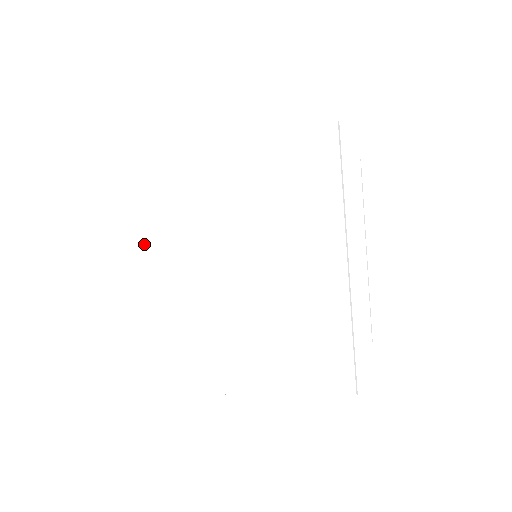
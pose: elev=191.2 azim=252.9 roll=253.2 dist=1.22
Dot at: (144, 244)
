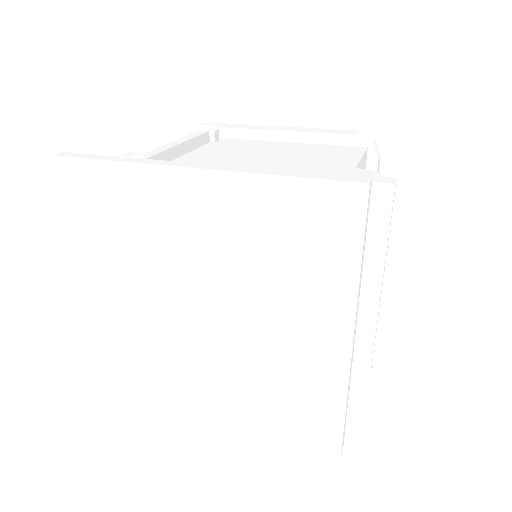
Dot at: (121, 268)
